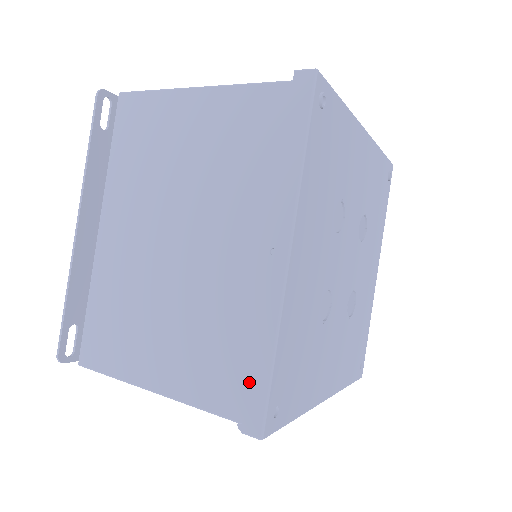
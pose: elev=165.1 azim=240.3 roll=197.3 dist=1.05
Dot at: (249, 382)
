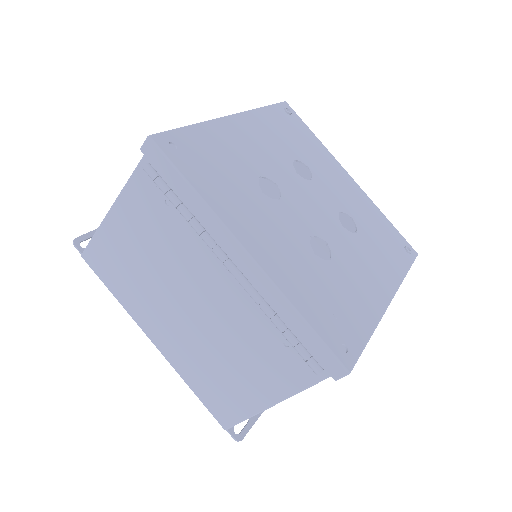
Dot at: occluded
